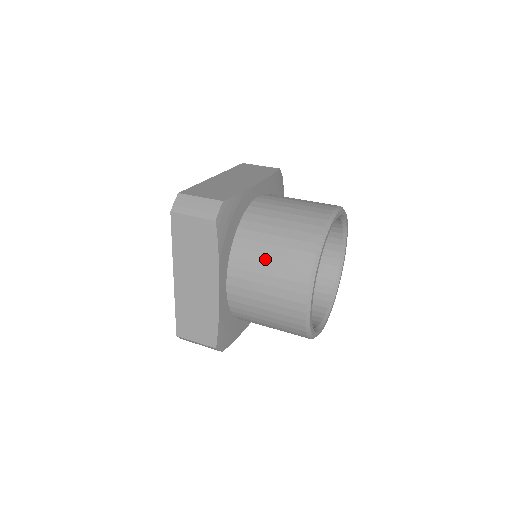
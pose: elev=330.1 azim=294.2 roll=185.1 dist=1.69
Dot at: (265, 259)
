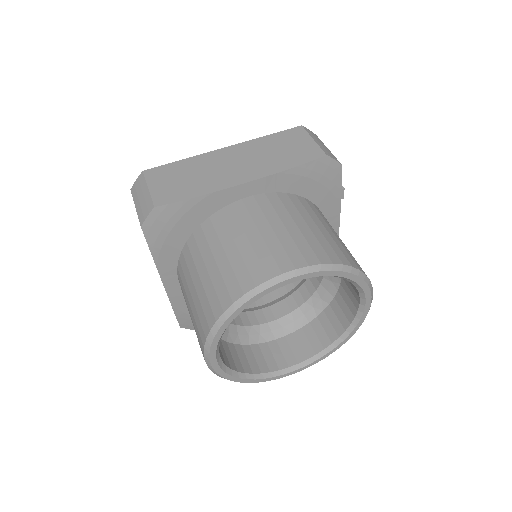
Dot at: (191, 287)
